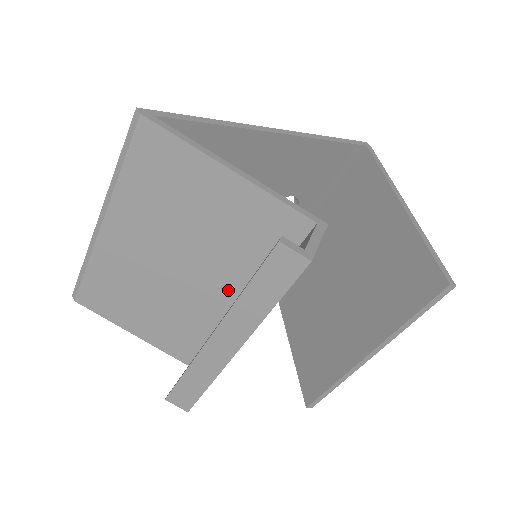
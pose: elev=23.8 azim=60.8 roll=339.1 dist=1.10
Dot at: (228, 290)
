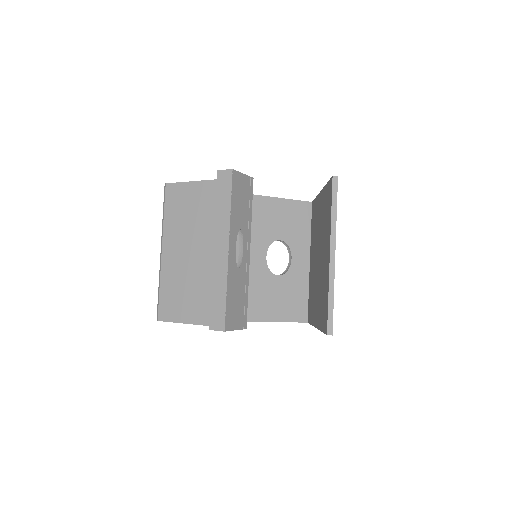
Dot at: occluded
